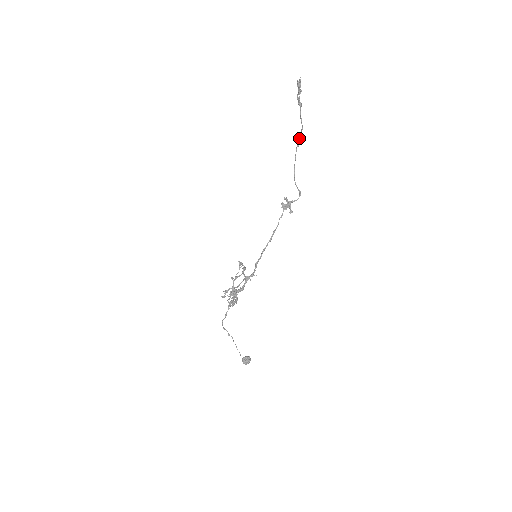
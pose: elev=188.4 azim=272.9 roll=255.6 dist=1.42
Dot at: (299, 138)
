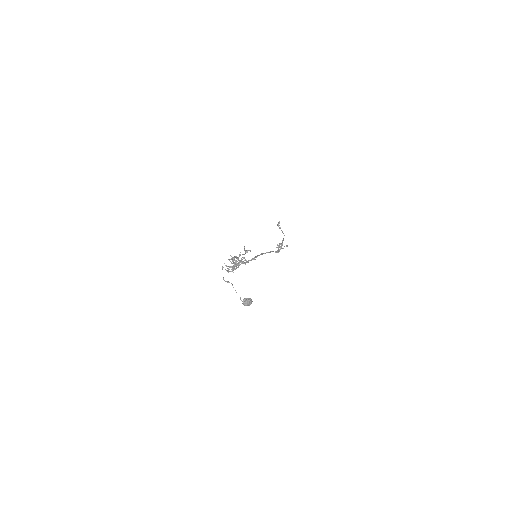
Dot at: (283, 239)
